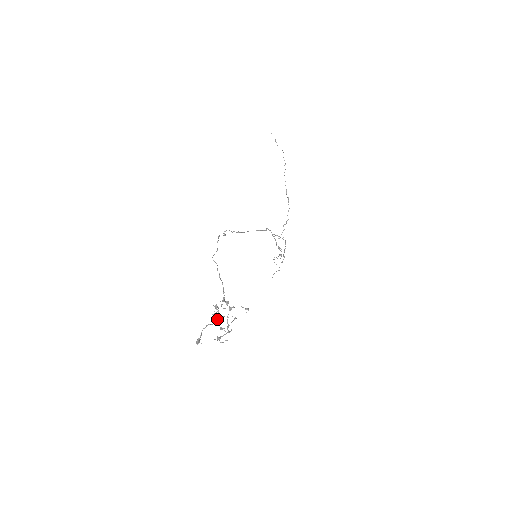
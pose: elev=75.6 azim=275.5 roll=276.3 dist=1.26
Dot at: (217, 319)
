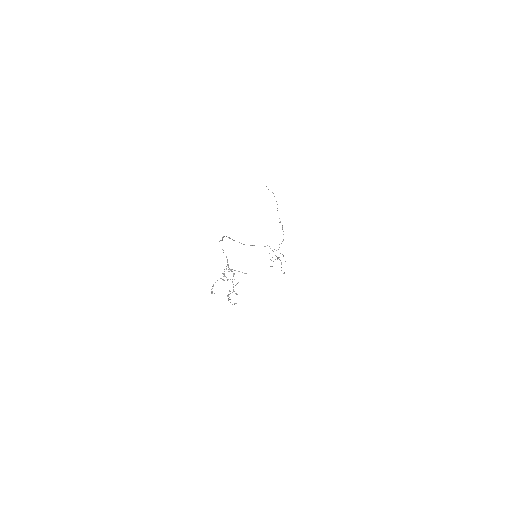
Dot at: (224, 276)
